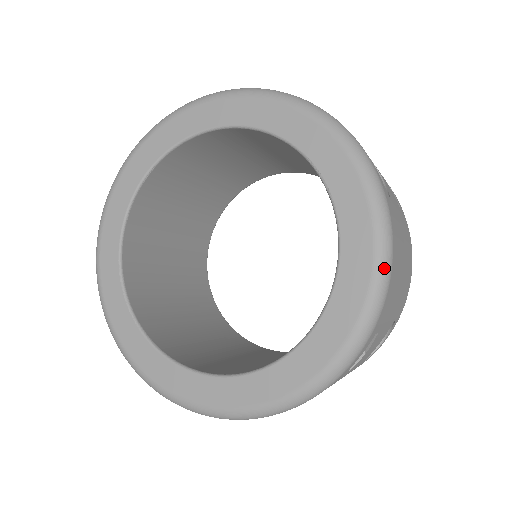
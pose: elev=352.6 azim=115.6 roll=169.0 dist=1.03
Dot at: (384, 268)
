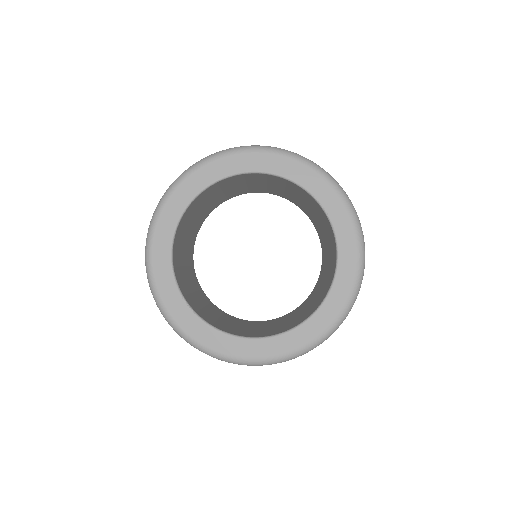
Dot at: (363, 258)
